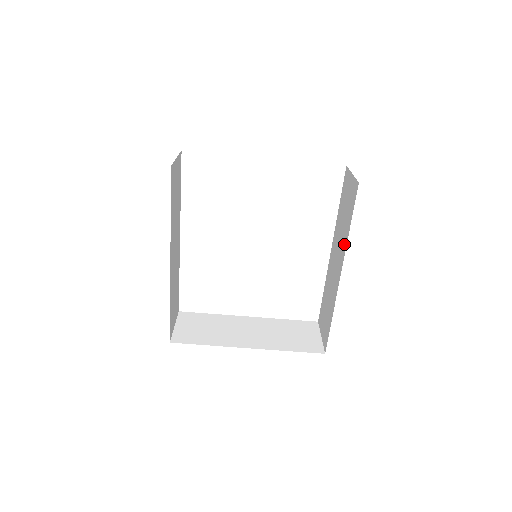
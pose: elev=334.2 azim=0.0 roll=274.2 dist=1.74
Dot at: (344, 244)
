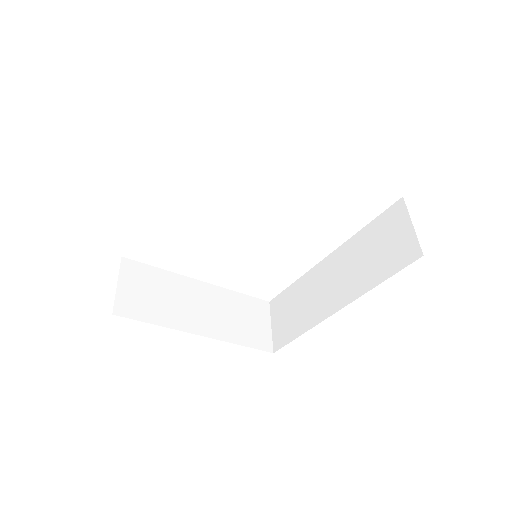
Dot at: (360, 287)
